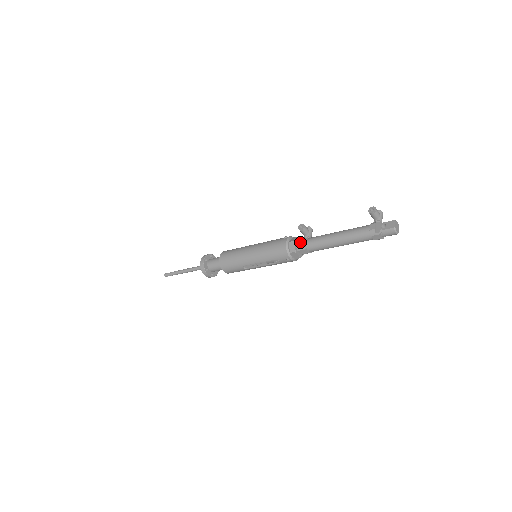
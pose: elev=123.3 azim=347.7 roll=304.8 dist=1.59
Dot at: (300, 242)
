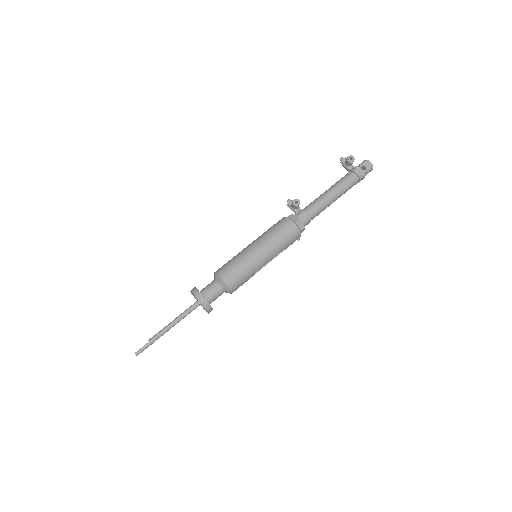
Dot at: (303, 217)
